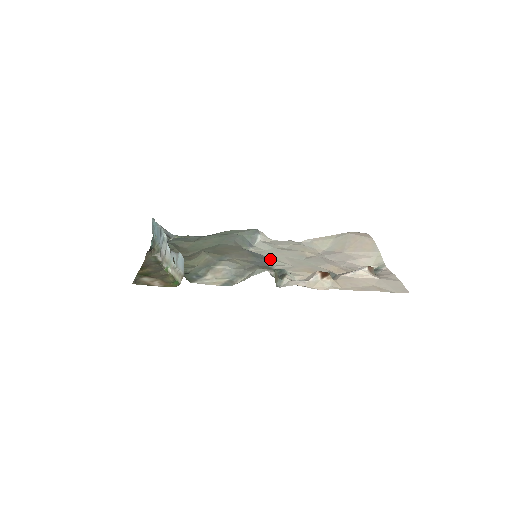
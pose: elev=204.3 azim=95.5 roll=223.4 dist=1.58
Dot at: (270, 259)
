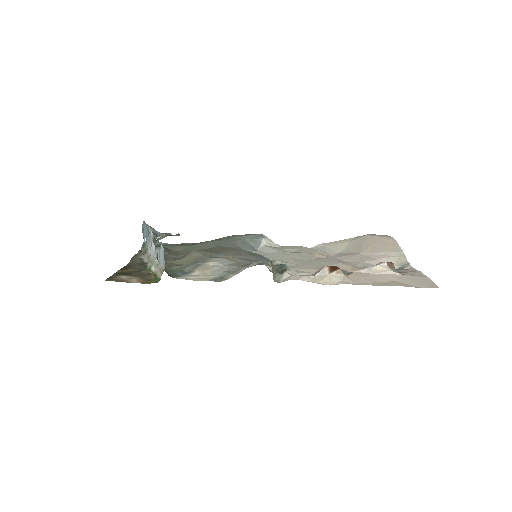
Dot at: occluded
